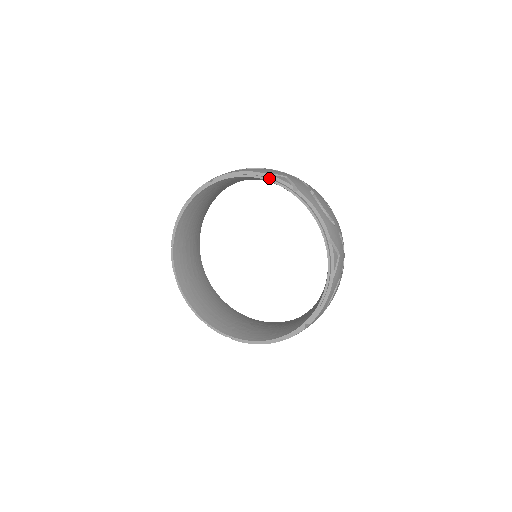
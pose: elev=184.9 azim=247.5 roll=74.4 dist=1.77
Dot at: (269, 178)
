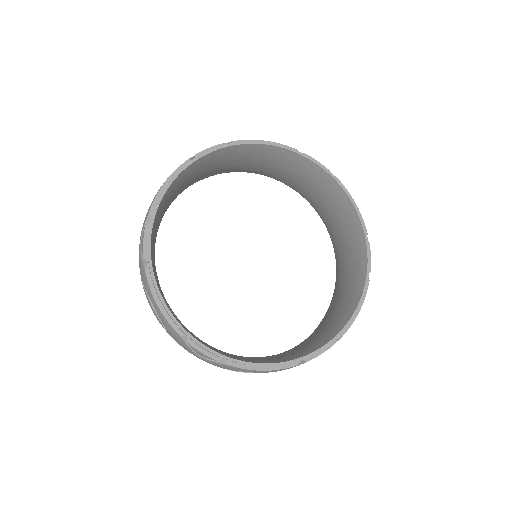
Dot at: (305, 156)
